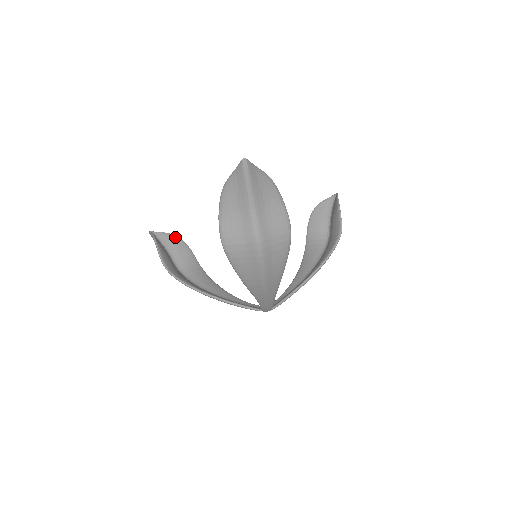
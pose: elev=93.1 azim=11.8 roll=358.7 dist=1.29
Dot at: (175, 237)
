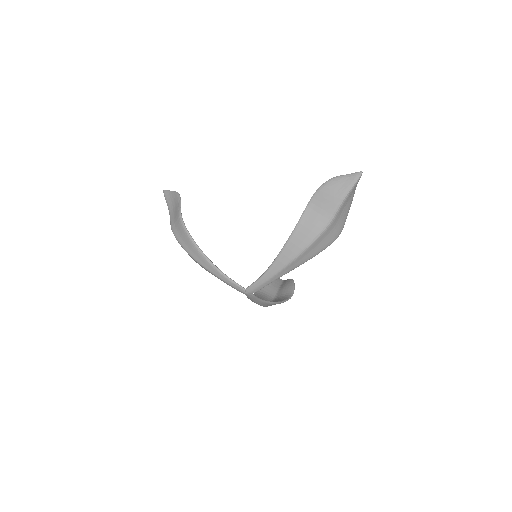
Dot at: occluded
